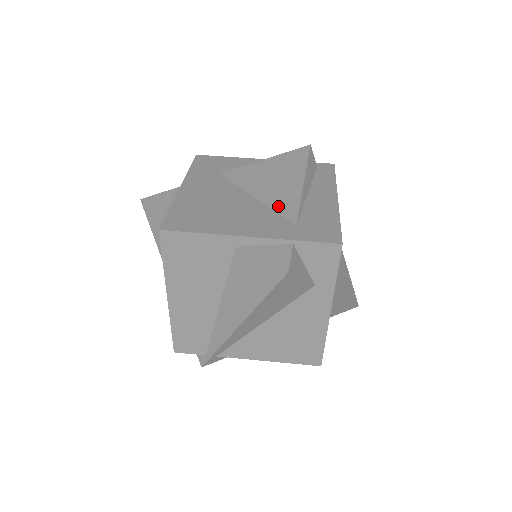
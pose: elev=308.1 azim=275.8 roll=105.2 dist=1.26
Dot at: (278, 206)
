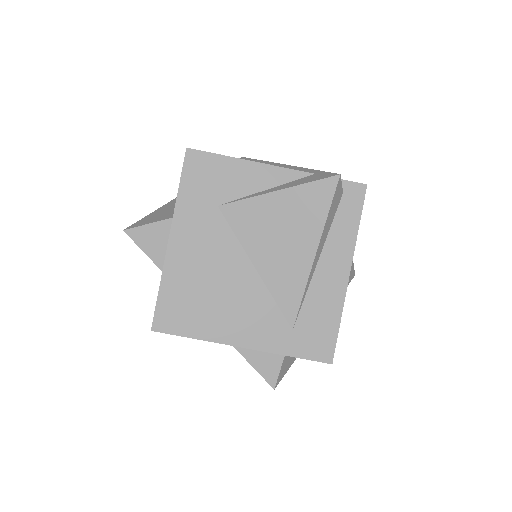
Dot at: (279, 293)
